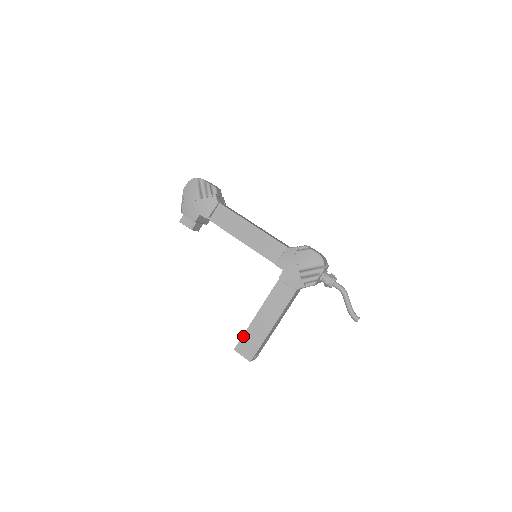
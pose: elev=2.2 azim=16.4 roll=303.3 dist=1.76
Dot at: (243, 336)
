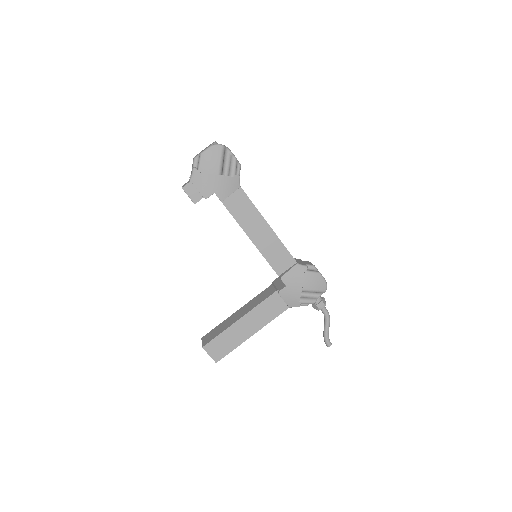
Dot at: (217, 337)
